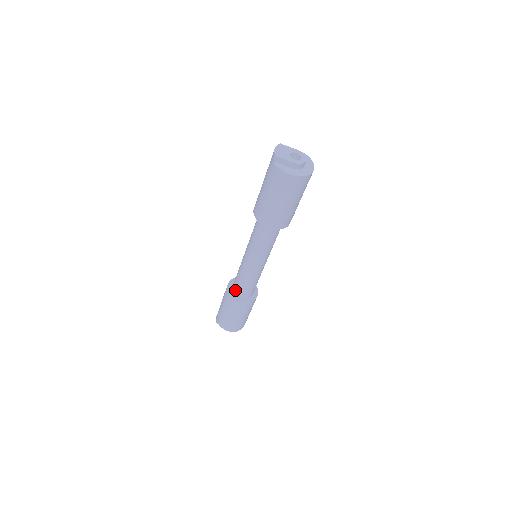
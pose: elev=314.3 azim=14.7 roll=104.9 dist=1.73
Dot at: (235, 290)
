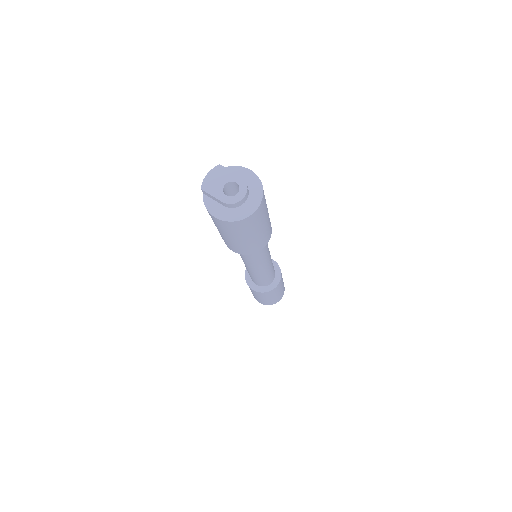
Dot at: occluded
